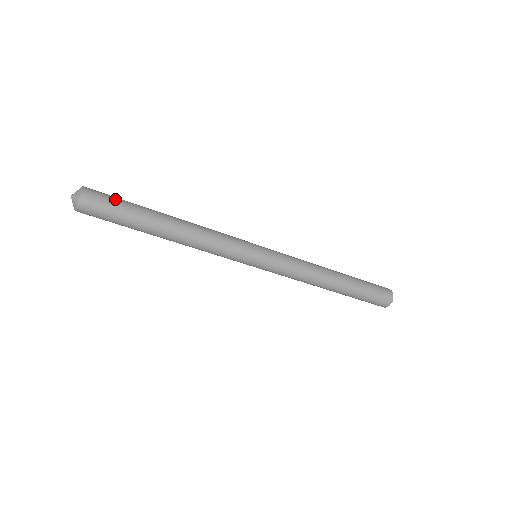
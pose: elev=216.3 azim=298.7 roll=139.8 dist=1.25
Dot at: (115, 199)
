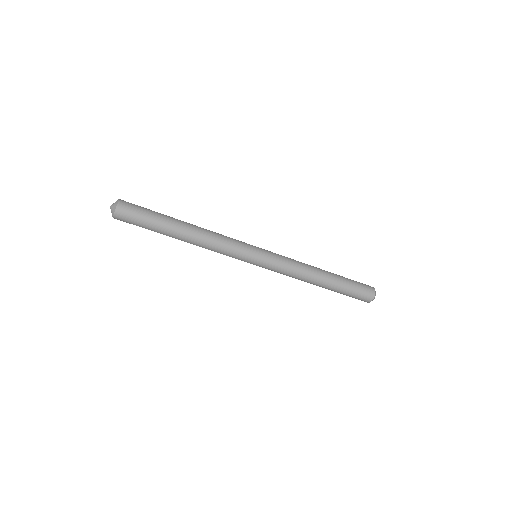
Dot at: occluded
